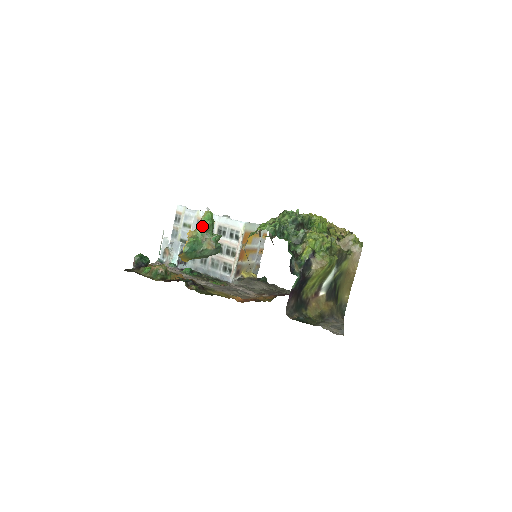
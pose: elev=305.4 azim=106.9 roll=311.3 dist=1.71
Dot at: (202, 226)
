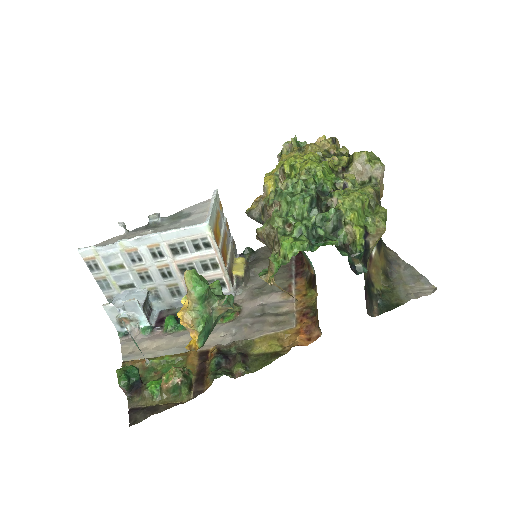
Dot at: (198, 300)
